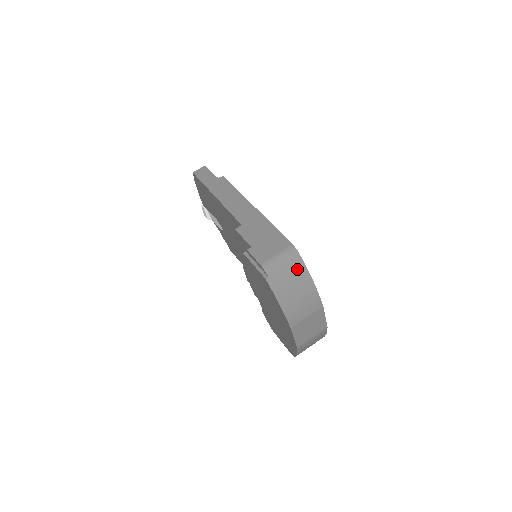
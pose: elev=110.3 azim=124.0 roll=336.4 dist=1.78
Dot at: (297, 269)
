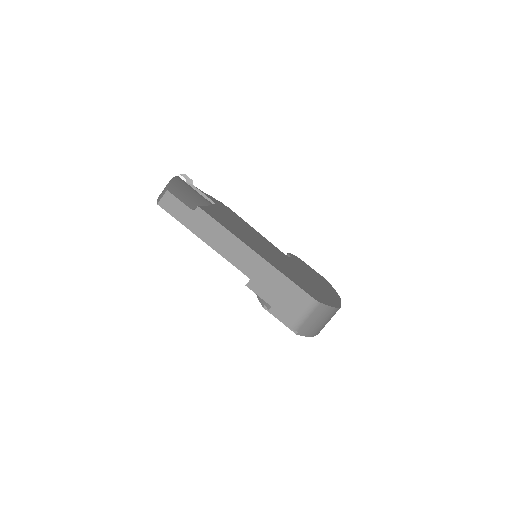
Dot at: (321, 312)
